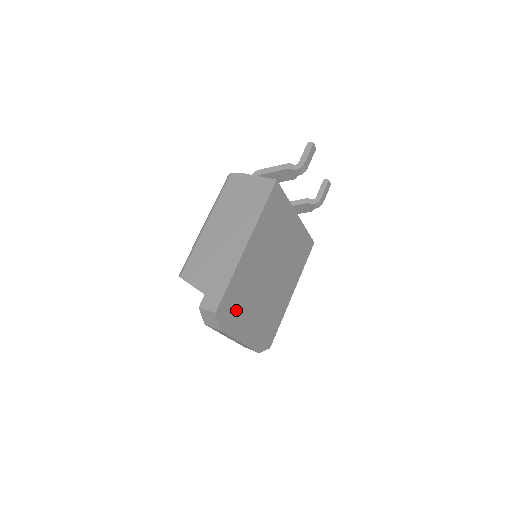
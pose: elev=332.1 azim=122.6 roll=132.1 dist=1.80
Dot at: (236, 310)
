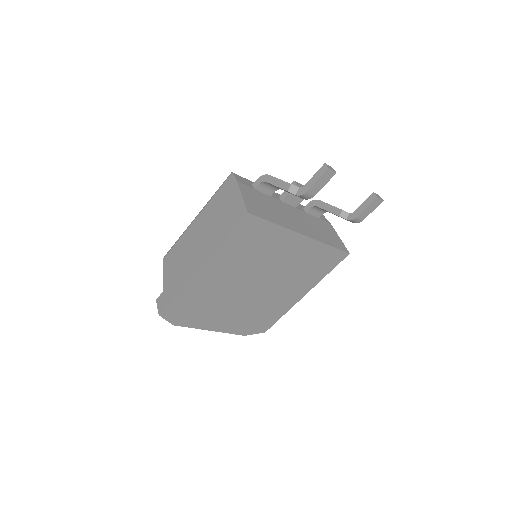
Dot at: (194, 312)
